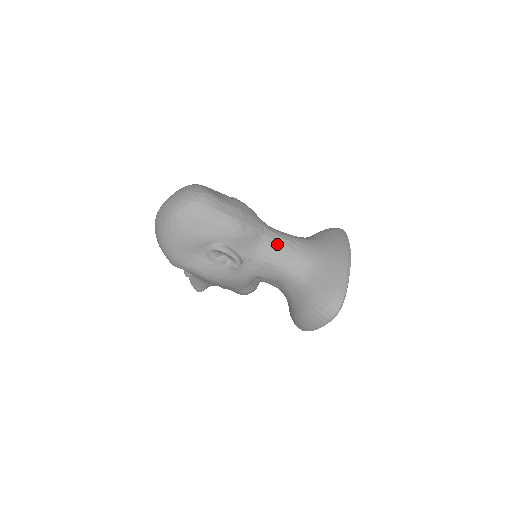
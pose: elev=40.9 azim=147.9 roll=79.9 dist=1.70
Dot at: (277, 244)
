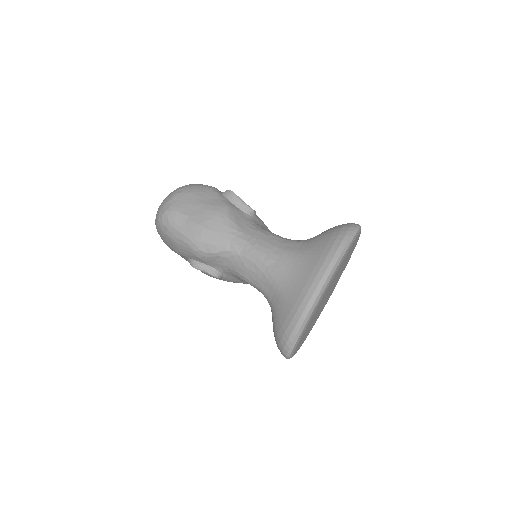
Dot at: (245, 262)
